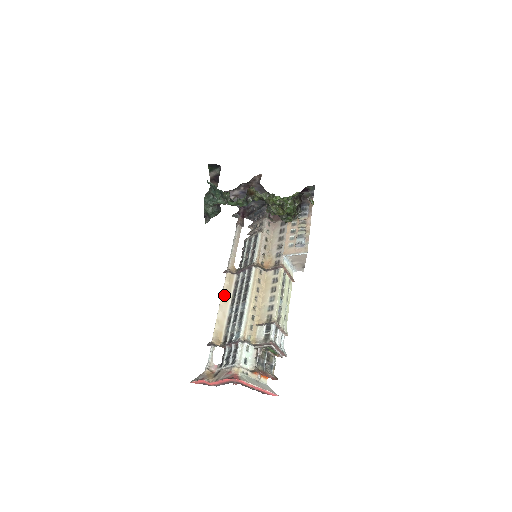
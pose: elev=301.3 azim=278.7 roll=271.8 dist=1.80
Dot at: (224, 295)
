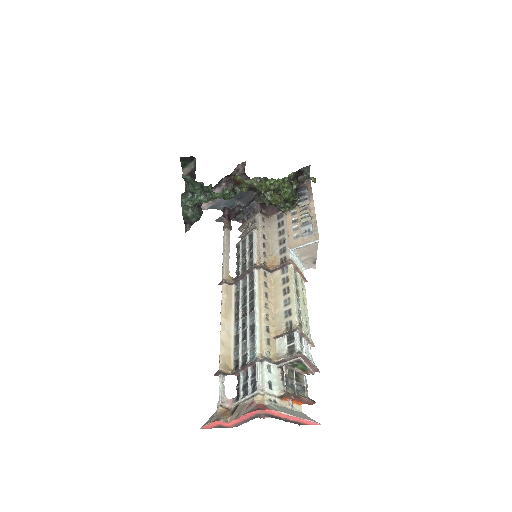
Dot at: (224, 311)
